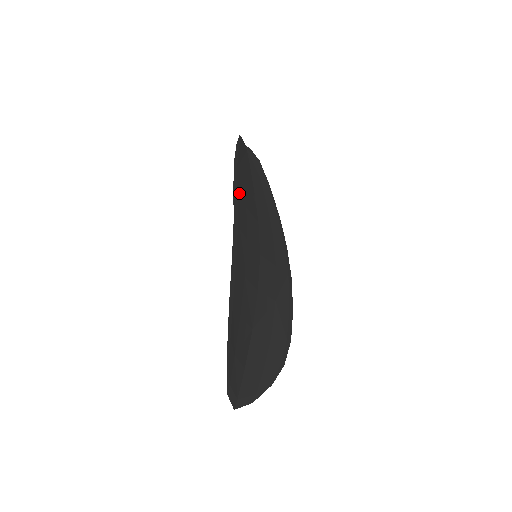
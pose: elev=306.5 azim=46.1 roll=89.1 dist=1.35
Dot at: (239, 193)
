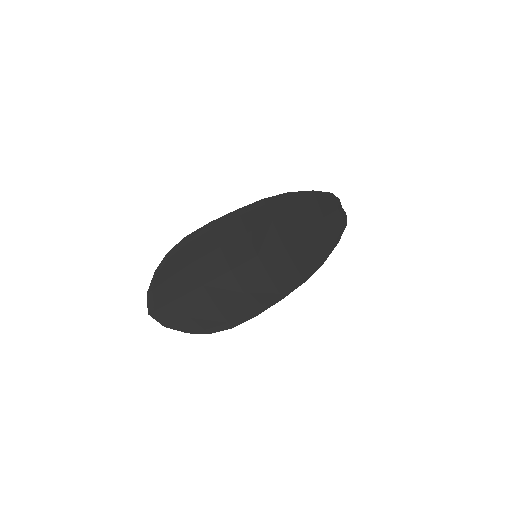
Dot at: (271, 207)
